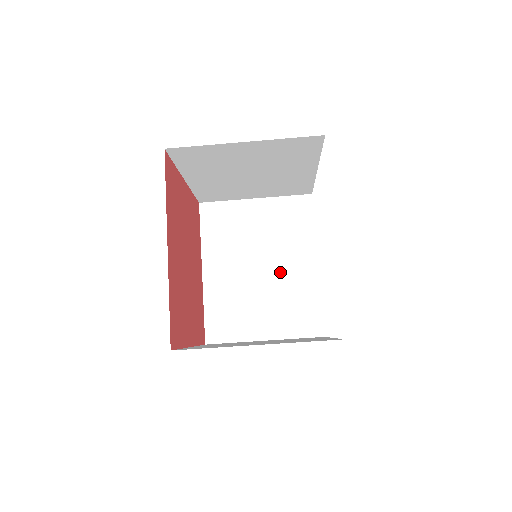
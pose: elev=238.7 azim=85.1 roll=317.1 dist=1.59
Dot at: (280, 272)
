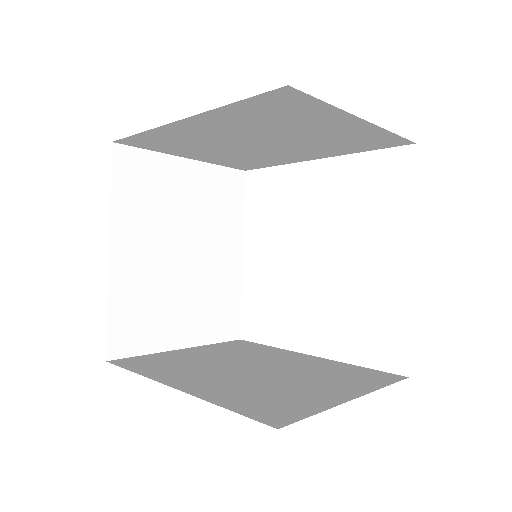
Dot at: (274, 150)
